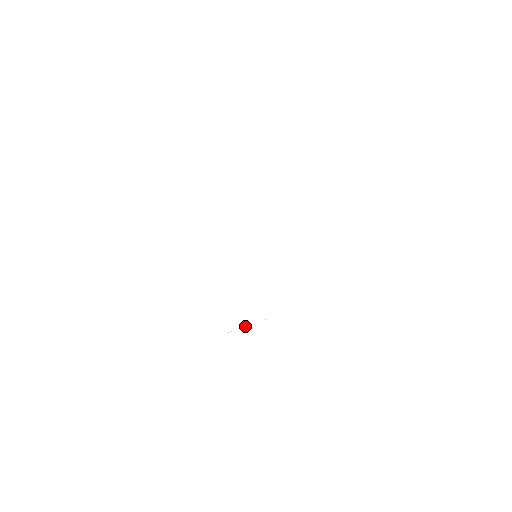
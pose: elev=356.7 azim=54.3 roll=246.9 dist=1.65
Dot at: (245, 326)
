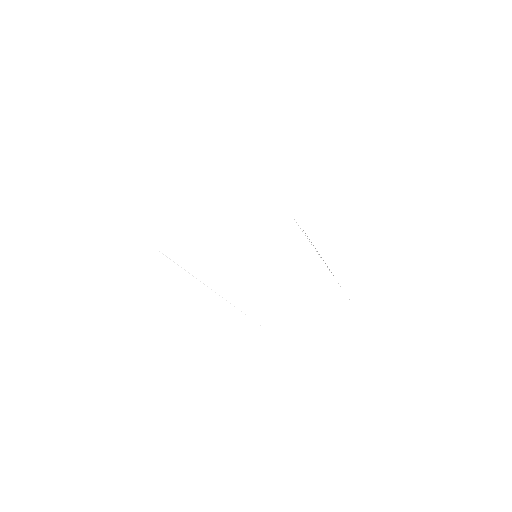
Dot at: occluded
